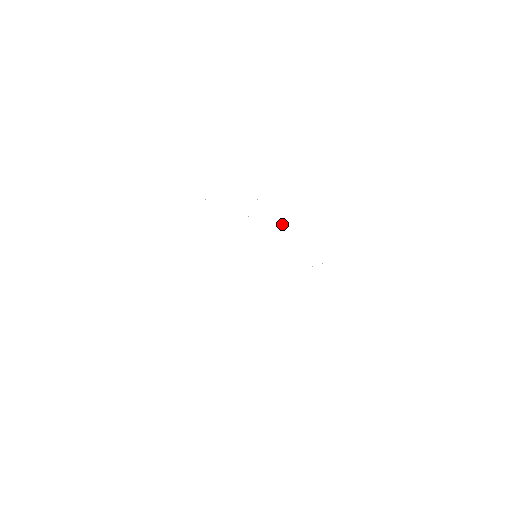
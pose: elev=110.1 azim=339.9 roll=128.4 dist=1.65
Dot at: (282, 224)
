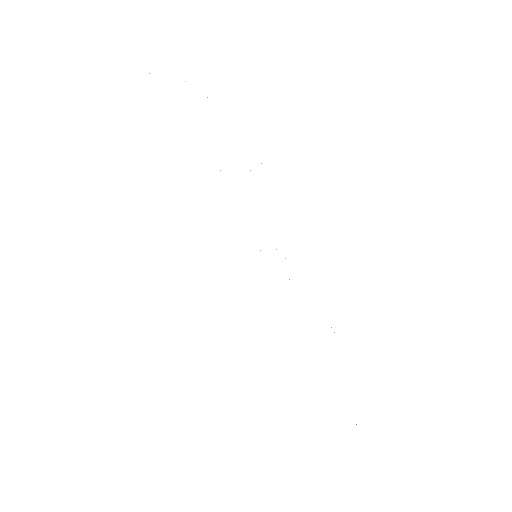
Dot at: occluded
